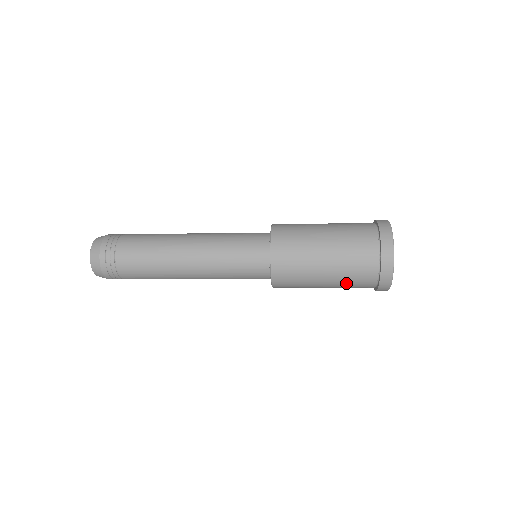
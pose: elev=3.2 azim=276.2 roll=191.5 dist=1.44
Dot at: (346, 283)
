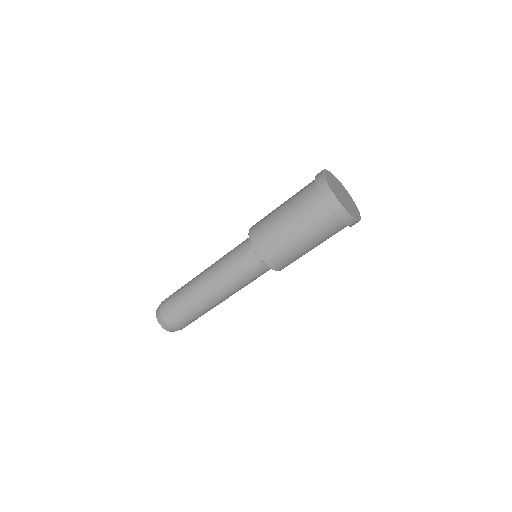
Dot at: (300, 211)
